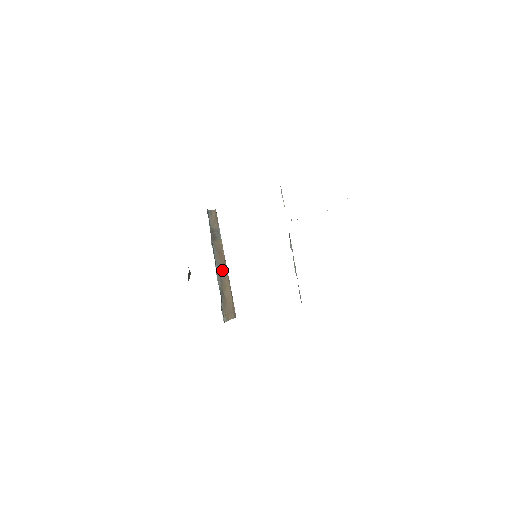
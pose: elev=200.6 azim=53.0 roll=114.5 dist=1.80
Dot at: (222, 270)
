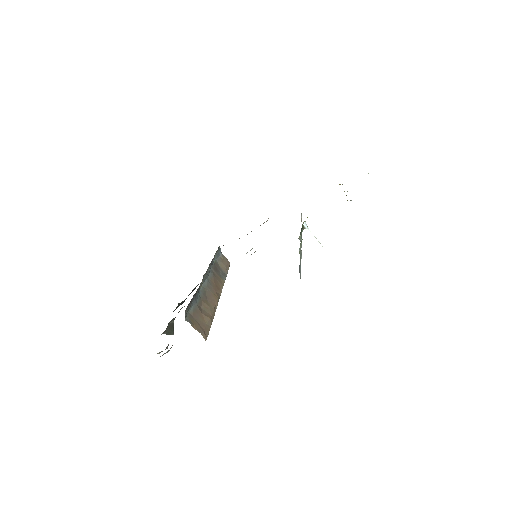
Dot at: (211, 292)
